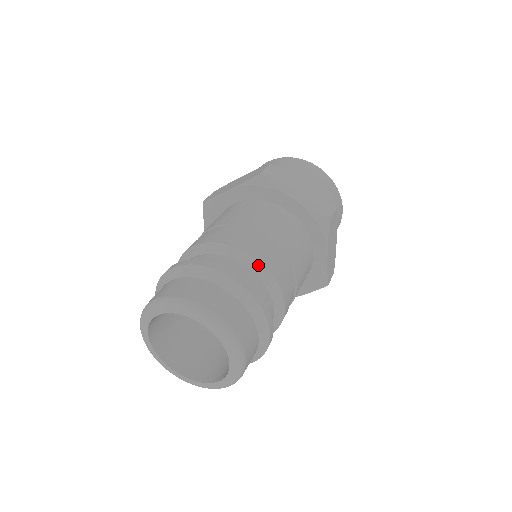
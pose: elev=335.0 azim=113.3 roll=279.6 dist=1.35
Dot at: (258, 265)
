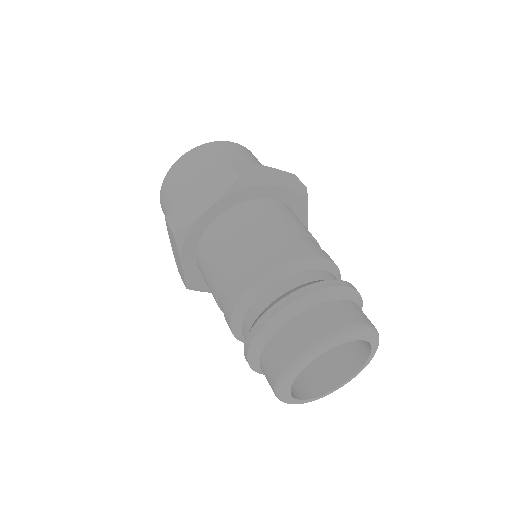
Dot at: (325, 262)
